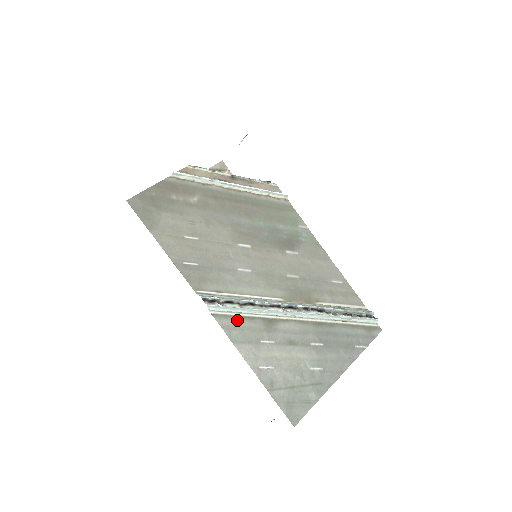
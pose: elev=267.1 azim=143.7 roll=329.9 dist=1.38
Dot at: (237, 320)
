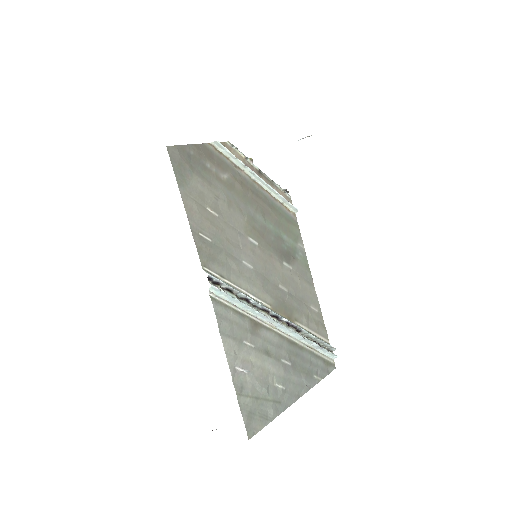
Dot at: (230, 312)
